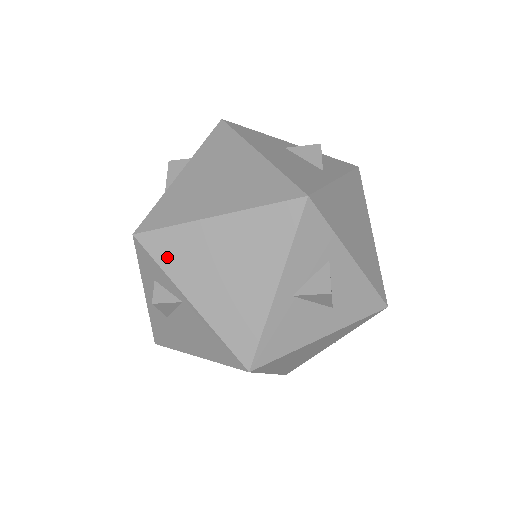
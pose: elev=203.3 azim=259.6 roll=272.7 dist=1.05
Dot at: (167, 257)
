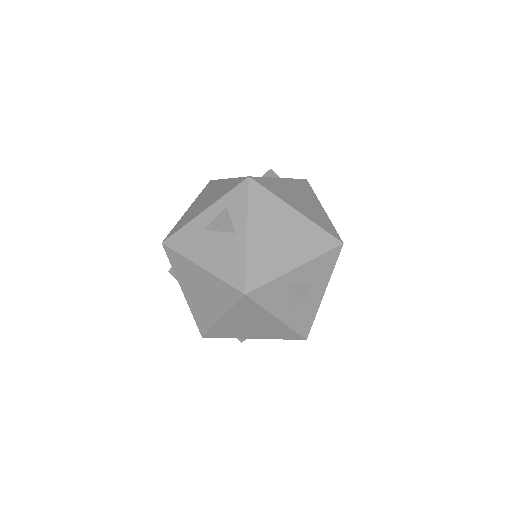
Dot at: (224, 335)
